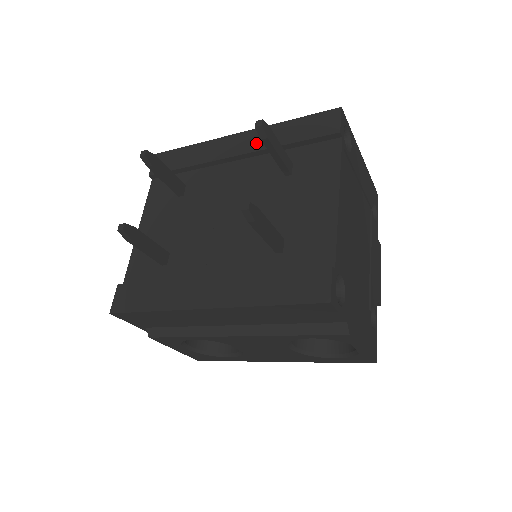
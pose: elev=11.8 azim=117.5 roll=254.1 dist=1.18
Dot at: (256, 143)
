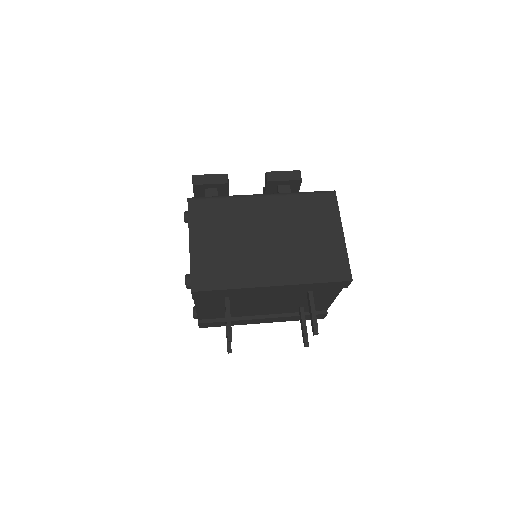
Dot at: (289, 290)
